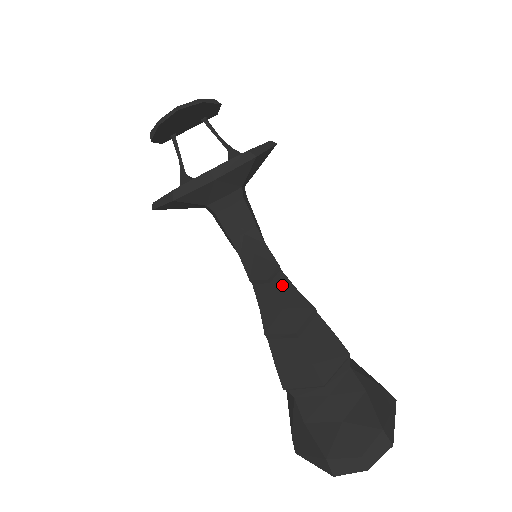
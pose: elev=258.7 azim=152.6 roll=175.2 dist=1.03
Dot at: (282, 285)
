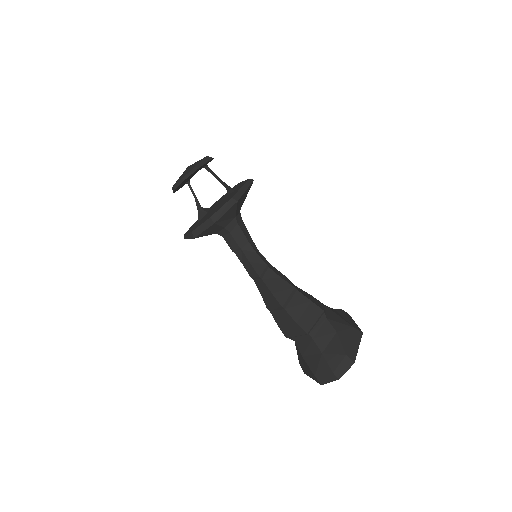
Dot at: (270, 278)
